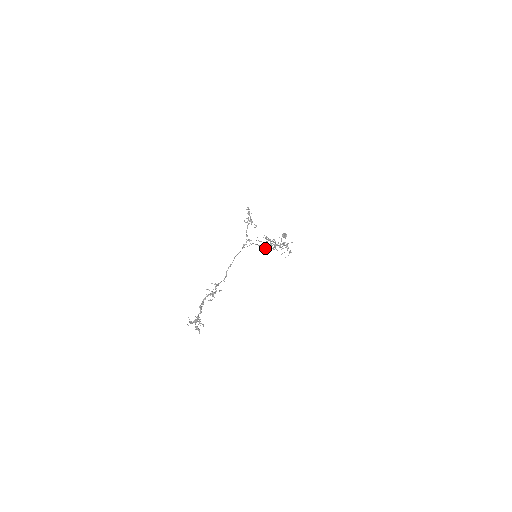
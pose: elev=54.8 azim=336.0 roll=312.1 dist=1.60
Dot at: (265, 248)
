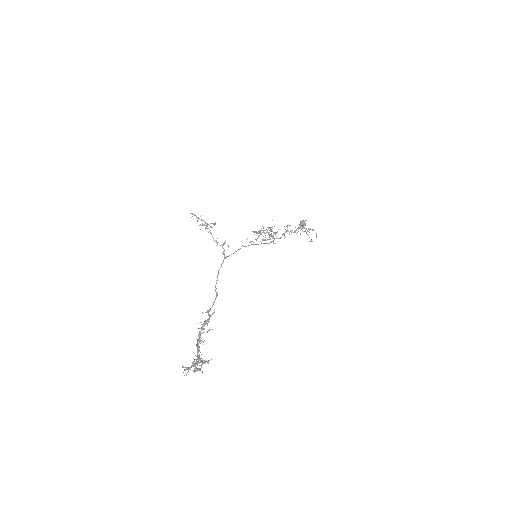
Dot at: (267, 243)
